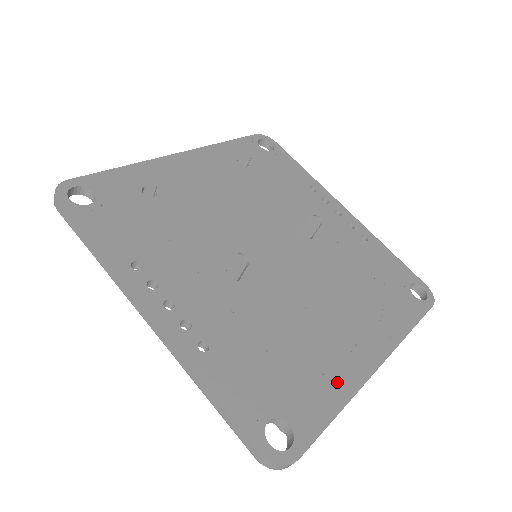
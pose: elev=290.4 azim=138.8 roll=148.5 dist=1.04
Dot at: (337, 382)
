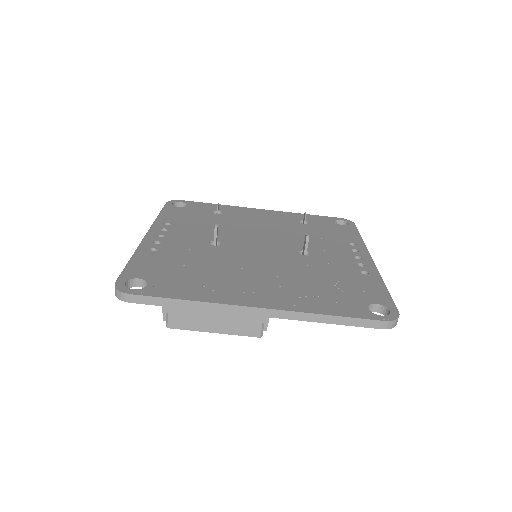
Dot at: (207, 293)
